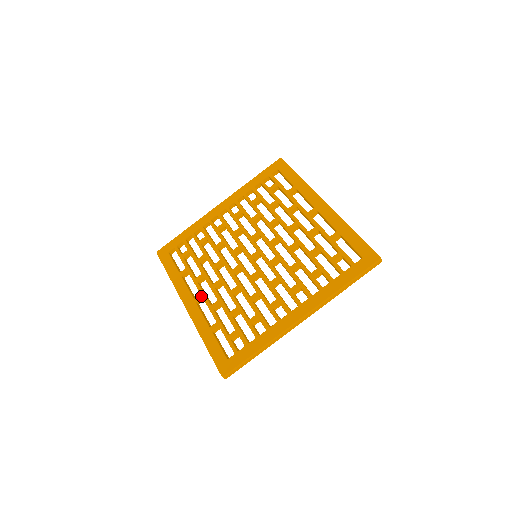
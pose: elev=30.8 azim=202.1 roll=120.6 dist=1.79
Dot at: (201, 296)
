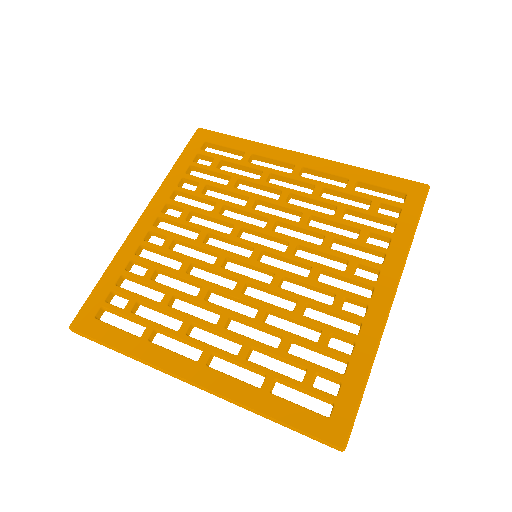
Dot at: (209, 351)
